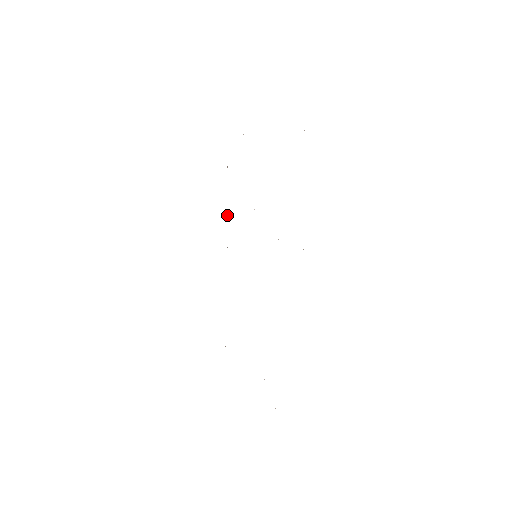
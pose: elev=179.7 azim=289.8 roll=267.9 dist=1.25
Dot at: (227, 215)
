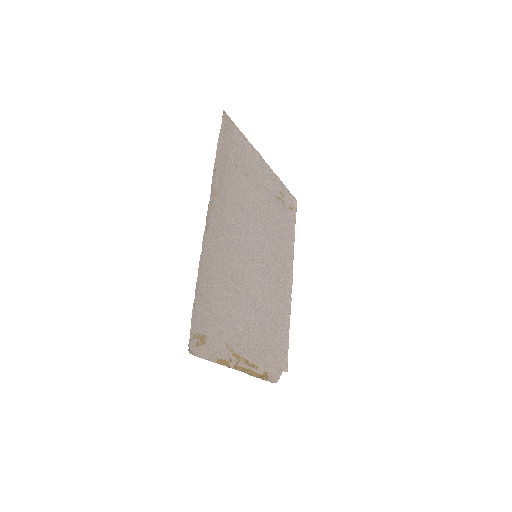
Dot at: (293, 256)
